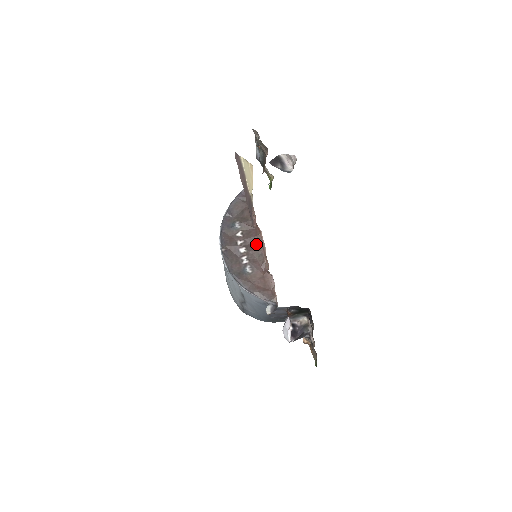
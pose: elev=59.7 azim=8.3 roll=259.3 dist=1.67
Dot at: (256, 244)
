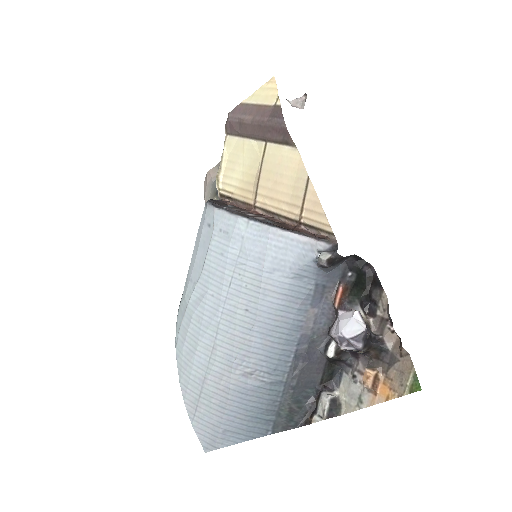
Dot at: occluded
